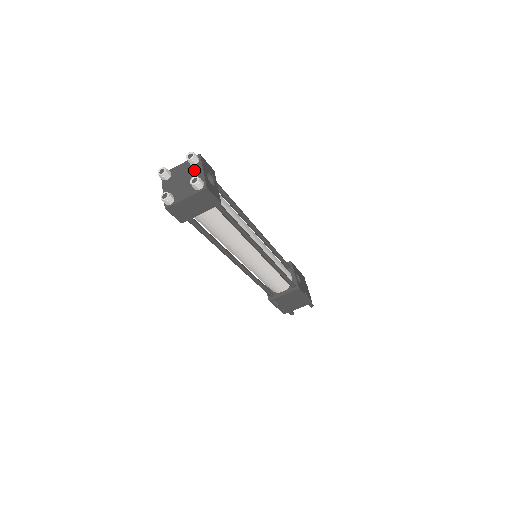
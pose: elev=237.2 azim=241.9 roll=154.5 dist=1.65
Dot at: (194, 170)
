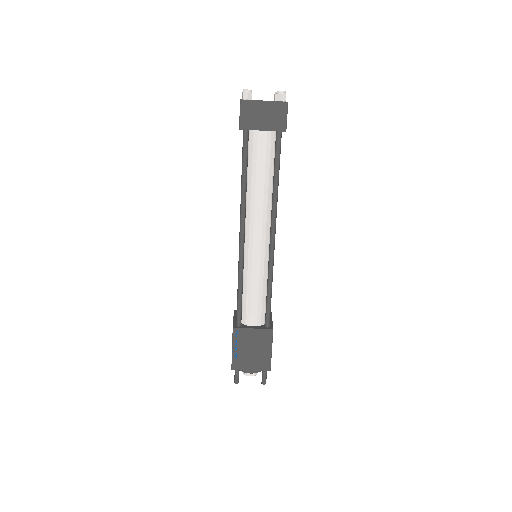
Dot at: occluded
